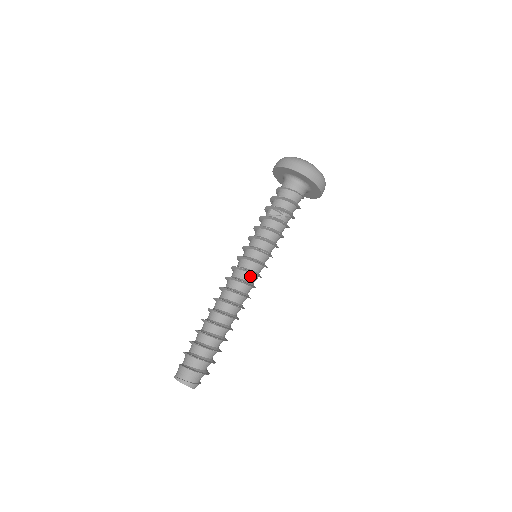
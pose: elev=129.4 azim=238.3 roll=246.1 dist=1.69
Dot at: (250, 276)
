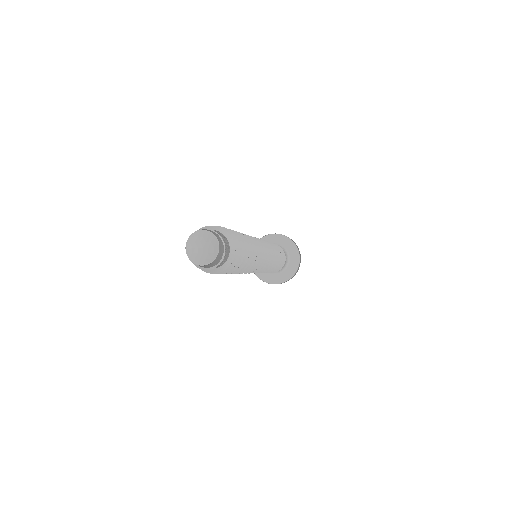
Dot at: occluded
